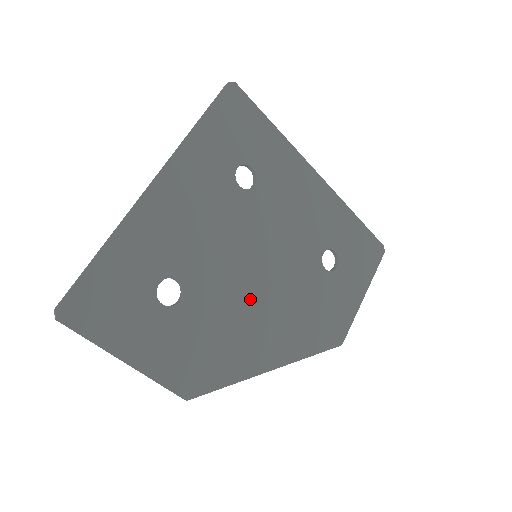
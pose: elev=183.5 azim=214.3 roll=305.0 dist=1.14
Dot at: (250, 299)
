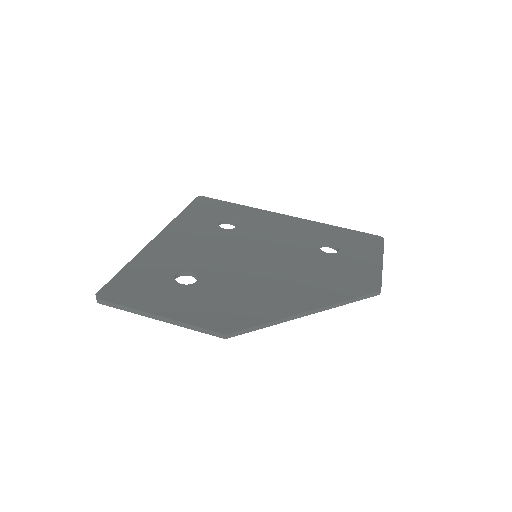
Dot at: (261, 275)
